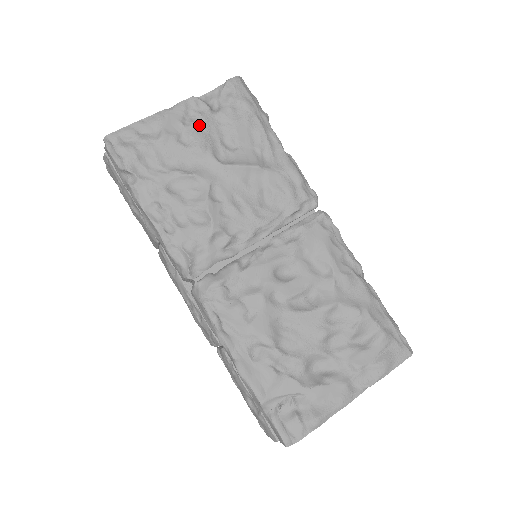
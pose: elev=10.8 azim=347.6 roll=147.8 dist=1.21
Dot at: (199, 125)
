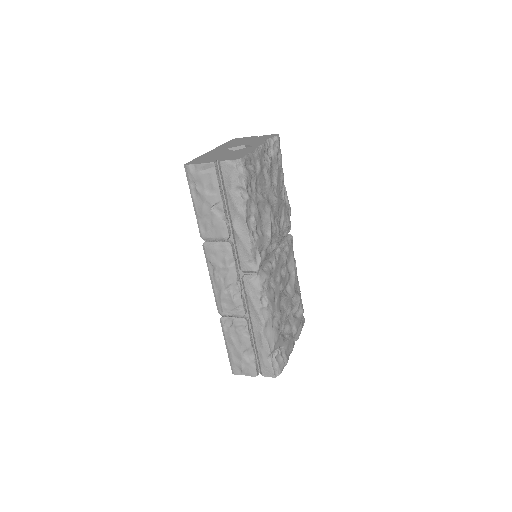
Dot at: (268, 165)
